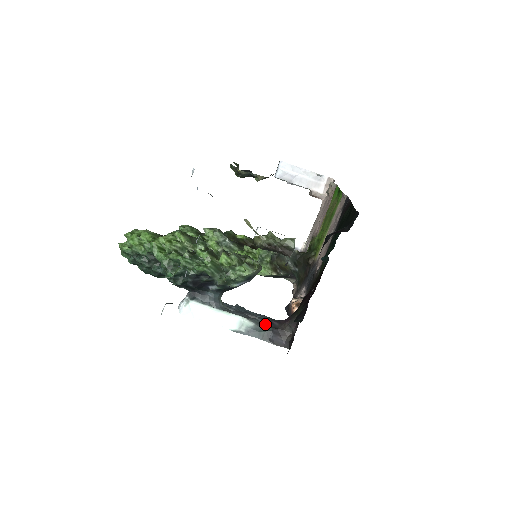
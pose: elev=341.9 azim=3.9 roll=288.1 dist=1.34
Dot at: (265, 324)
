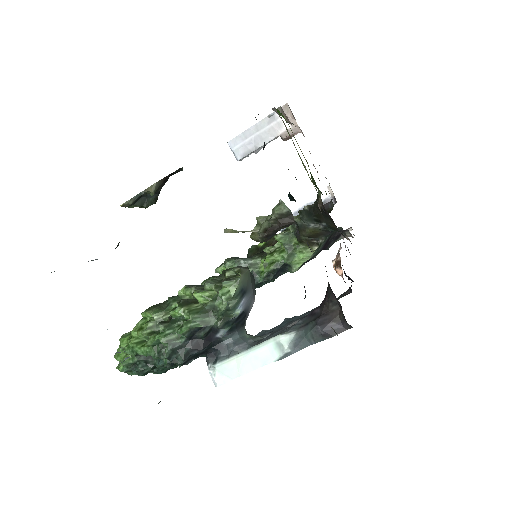
Dot at: (307, 322)
